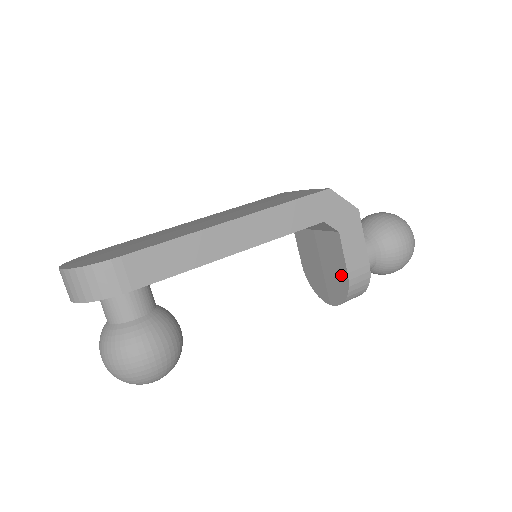
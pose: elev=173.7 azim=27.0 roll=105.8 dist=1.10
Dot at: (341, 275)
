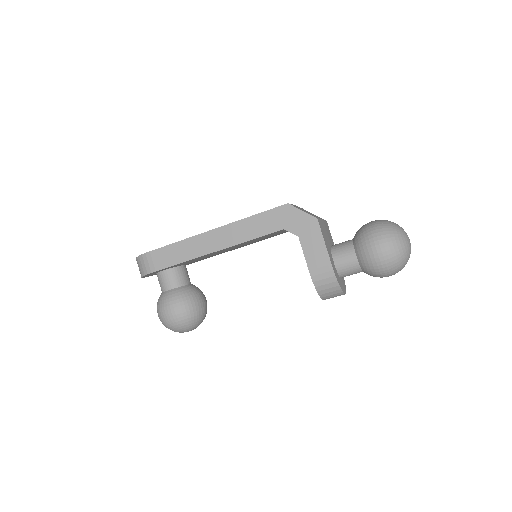
Dot at: occluded
